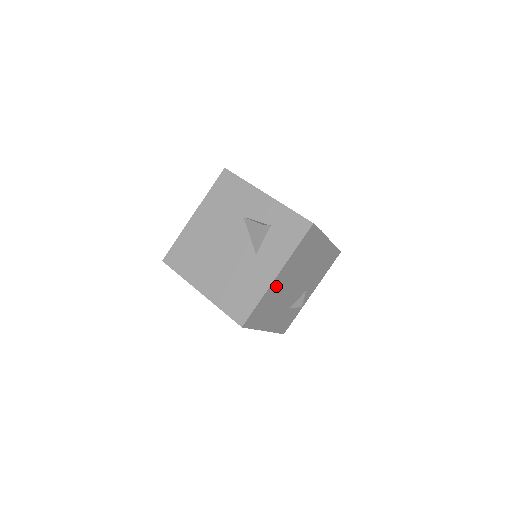
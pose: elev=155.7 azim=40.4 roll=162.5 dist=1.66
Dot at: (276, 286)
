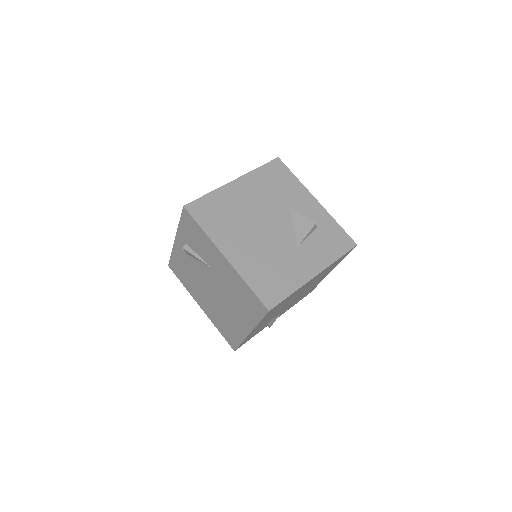
Dot at: (303, 287)
